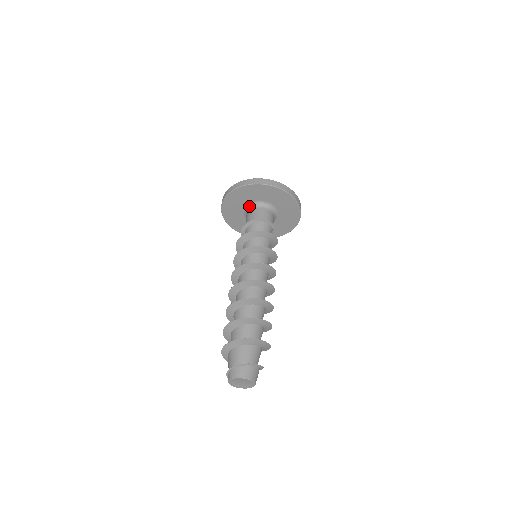
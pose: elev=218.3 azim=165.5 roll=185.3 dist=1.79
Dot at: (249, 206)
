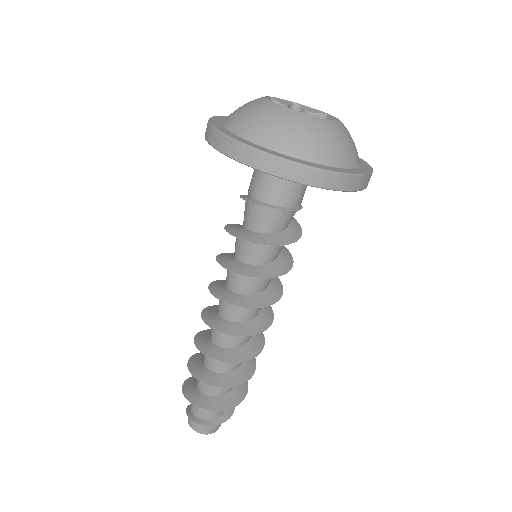
Dot at: occluded
